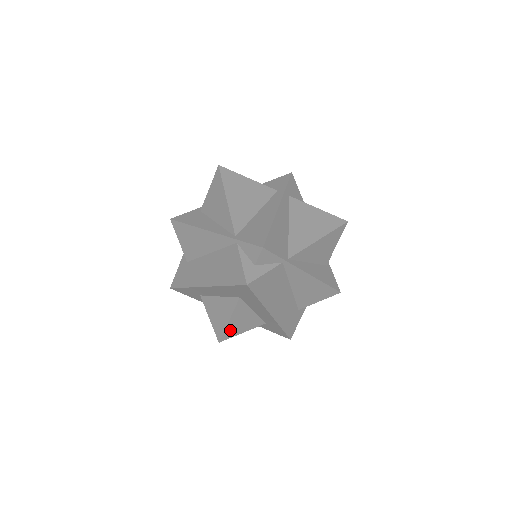
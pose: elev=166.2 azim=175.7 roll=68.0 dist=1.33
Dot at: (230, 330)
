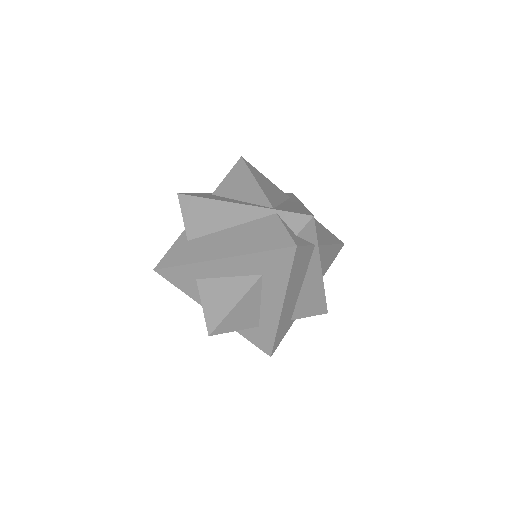
Dot at: (228, 321)
